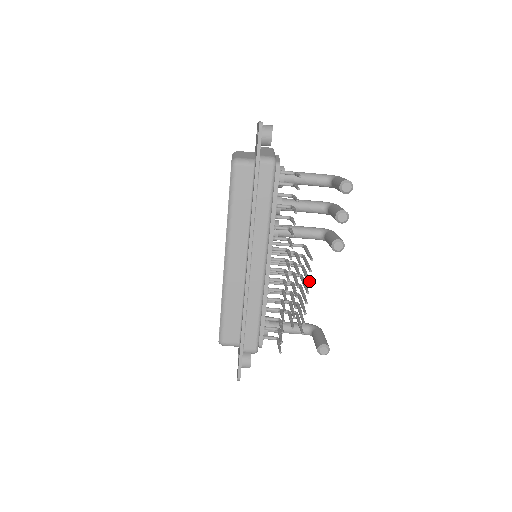
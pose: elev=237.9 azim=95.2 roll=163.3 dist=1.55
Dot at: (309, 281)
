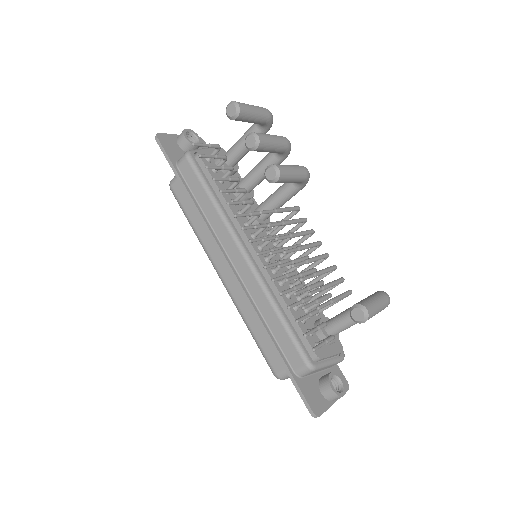
Dot at: (275, 238)
